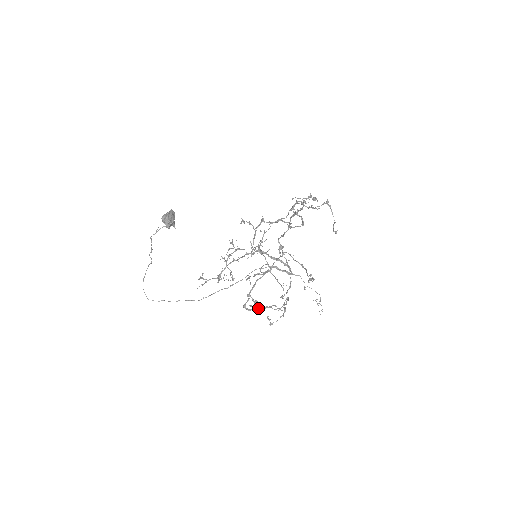
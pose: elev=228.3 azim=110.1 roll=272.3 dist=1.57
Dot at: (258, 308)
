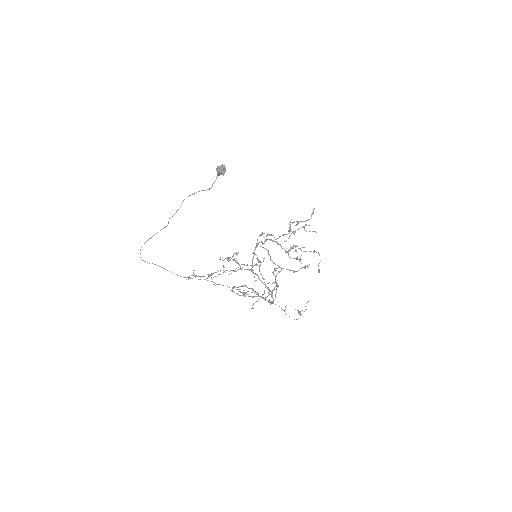
Dot at: (246, 293)
